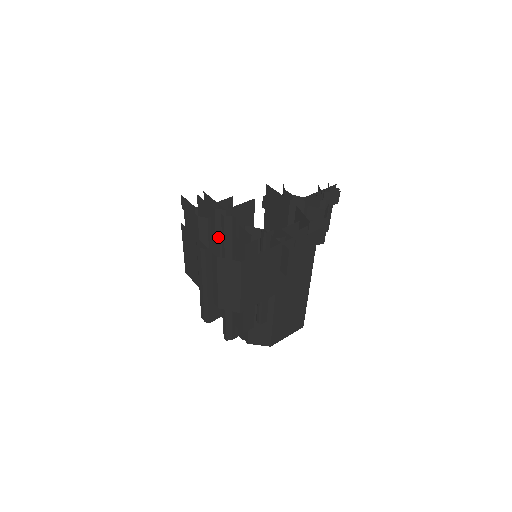
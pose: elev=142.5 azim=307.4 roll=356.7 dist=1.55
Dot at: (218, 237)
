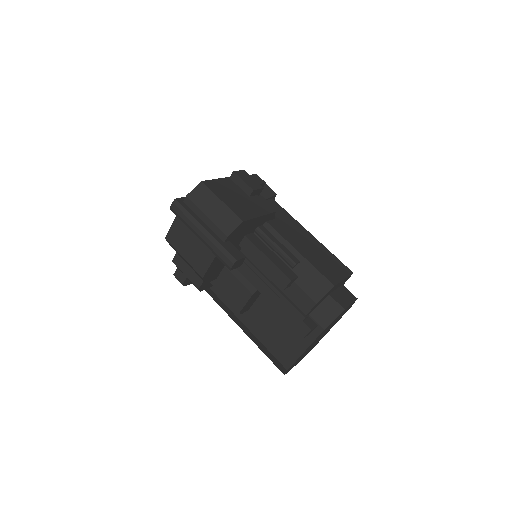
Dot at: occluded
